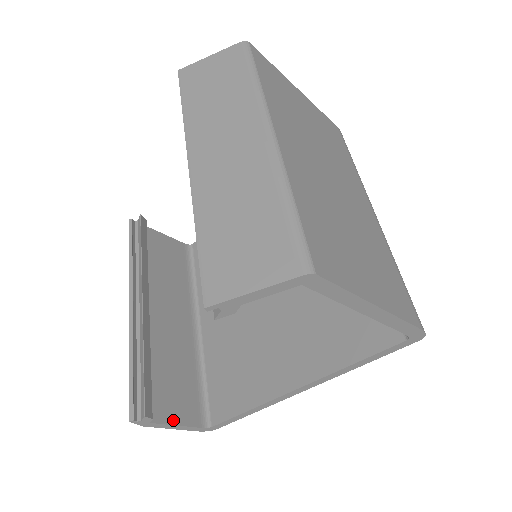
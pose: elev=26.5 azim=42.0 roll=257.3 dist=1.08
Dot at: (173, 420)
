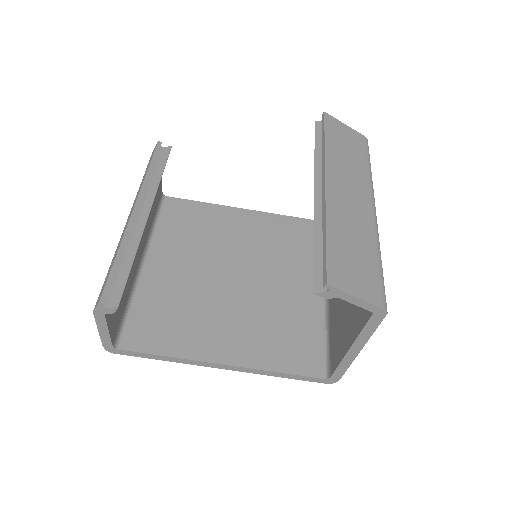
Dot at: (109, 324)
